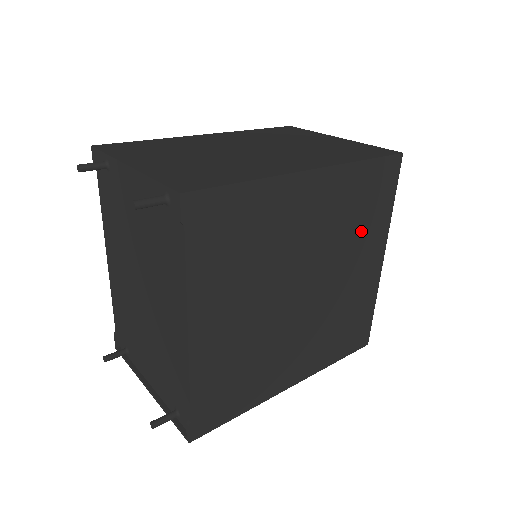
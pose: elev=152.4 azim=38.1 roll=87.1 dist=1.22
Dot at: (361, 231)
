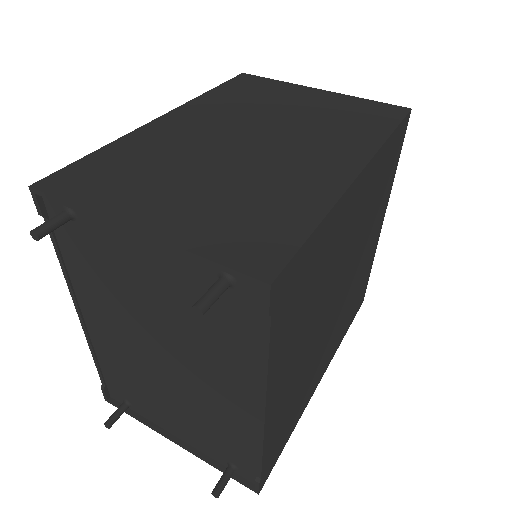
Dot at: (377, 208)
